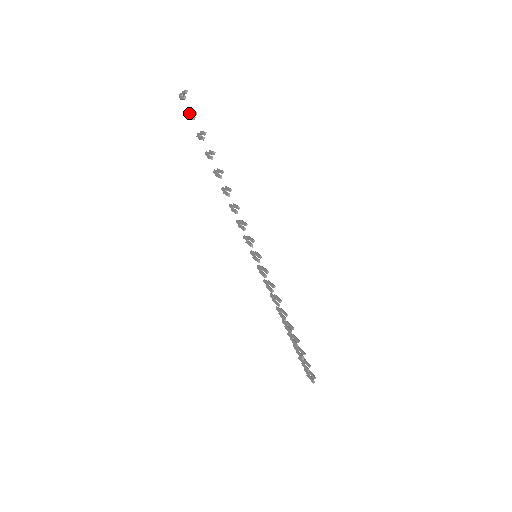
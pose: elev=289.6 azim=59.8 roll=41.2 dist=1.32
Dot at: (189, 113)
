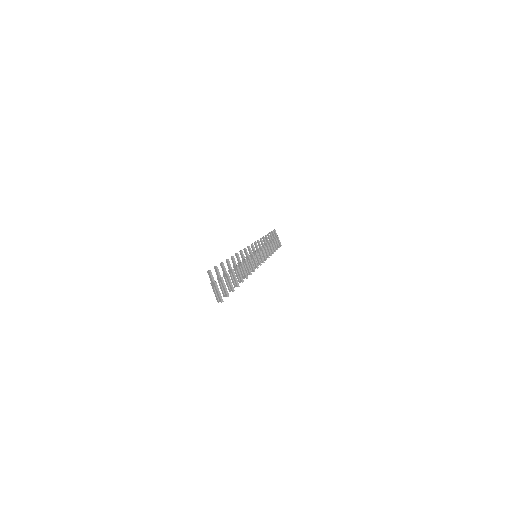
Dot at: (217, 271)
